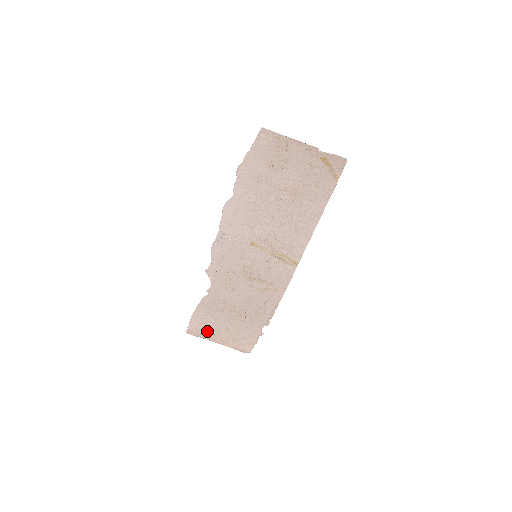
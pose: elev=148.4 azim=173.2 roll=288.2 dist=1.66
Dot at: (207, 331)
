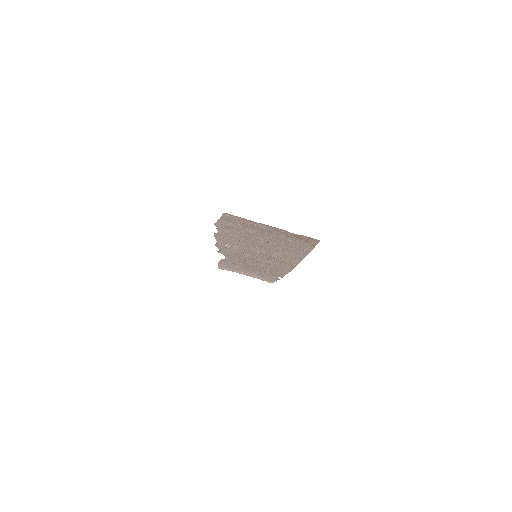
Dot at: (234, 269)
